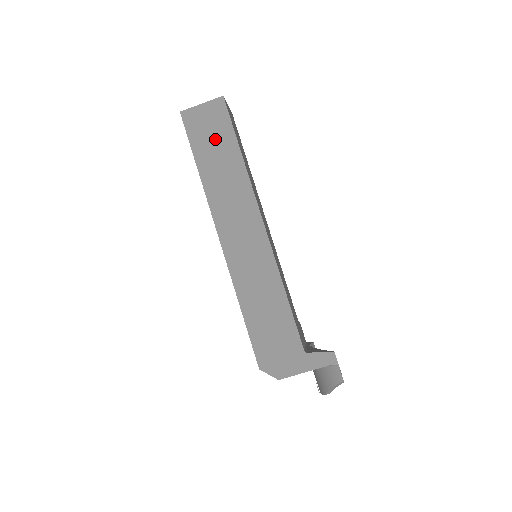
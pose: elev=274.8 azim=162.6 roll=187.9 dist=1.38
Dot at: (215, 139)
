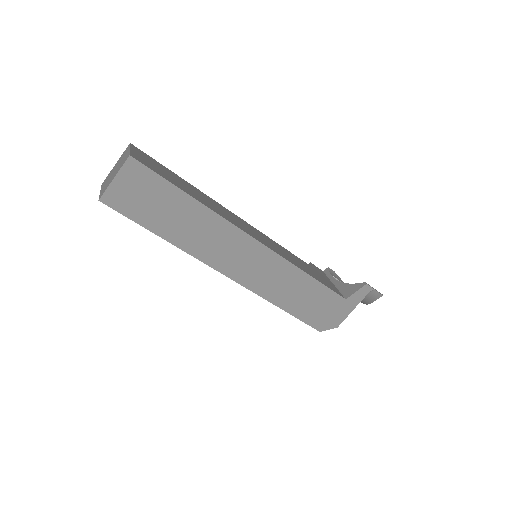
Dot at: (156, 201)
